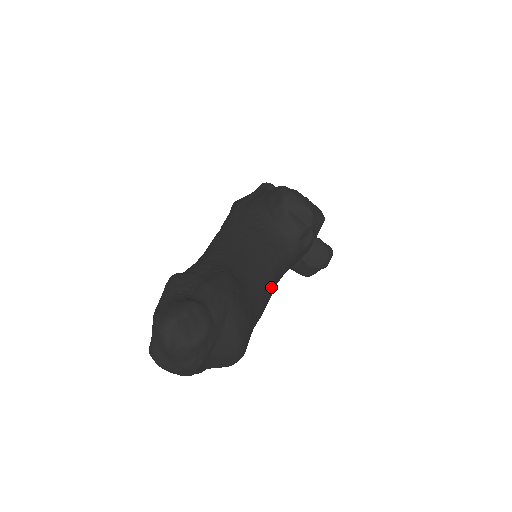
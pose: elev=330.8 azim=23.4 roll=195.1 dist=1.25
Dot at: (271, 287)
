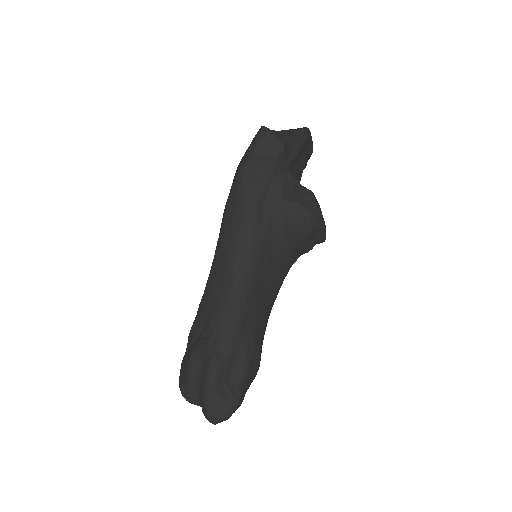
Dot at: occluded
